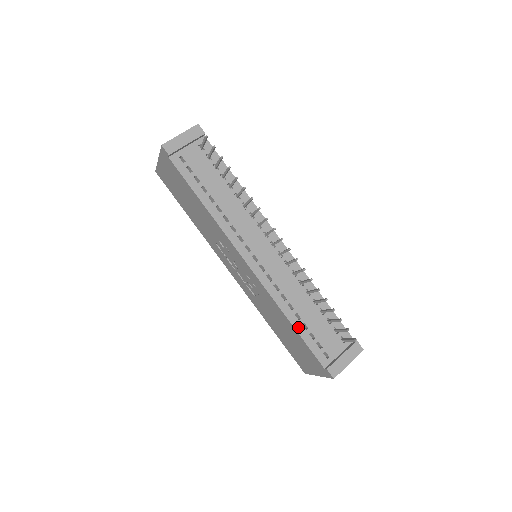
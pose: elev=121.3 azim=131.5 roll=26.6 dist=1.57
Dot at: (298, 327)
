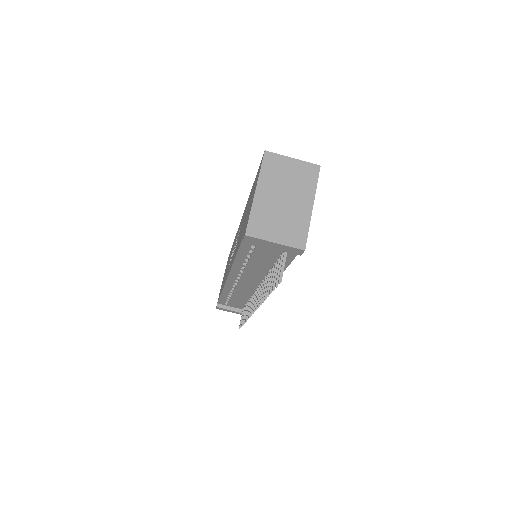
Dot at: (224, 296)
